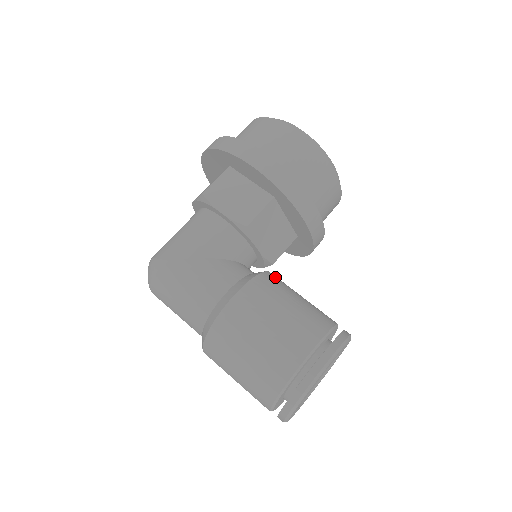
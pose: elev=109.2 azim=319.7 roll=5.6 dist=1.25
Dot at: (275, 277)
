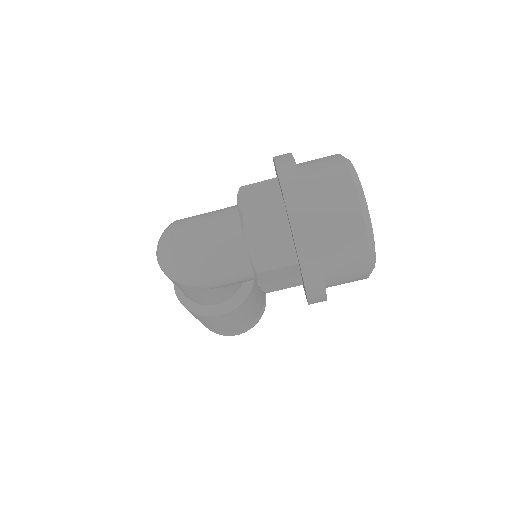
Dot at: (255, 286)
